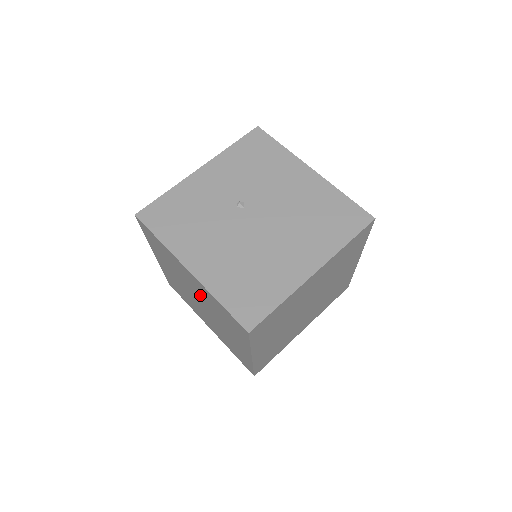
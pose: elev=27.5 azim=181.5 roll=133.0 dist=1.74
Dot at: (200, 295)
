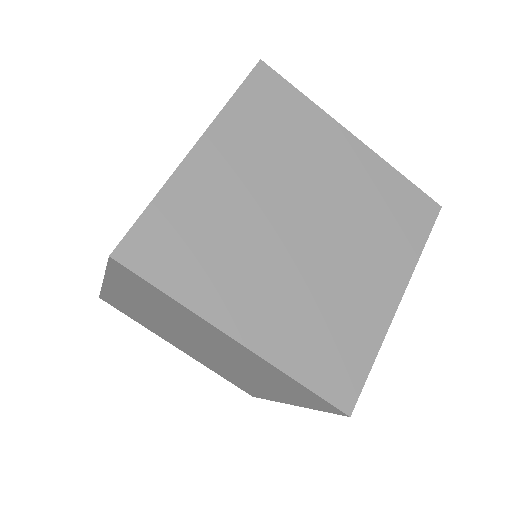
Dot at: (160, 317)
